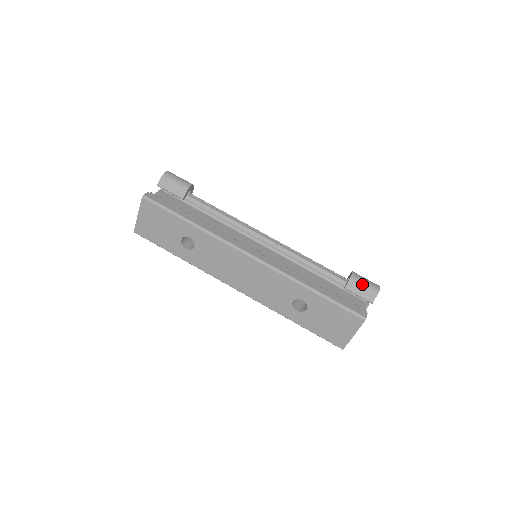
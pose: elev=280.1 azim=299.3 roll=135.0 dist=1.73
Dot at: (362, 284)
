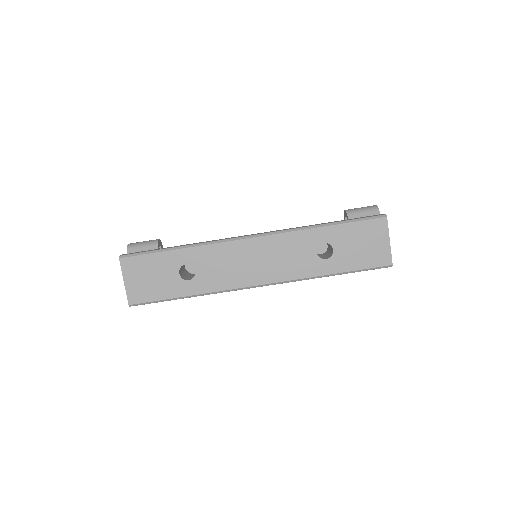
Dot at: (360, 210)
